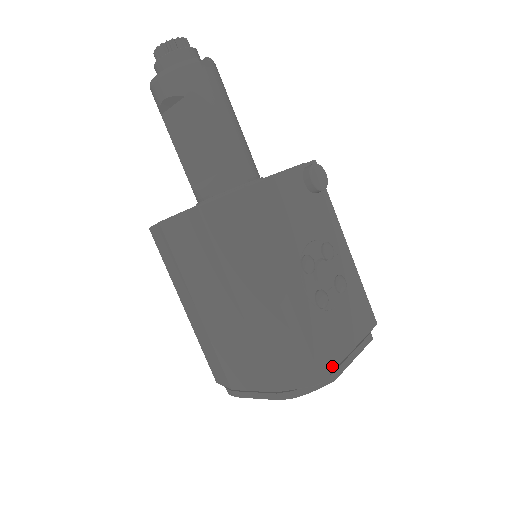
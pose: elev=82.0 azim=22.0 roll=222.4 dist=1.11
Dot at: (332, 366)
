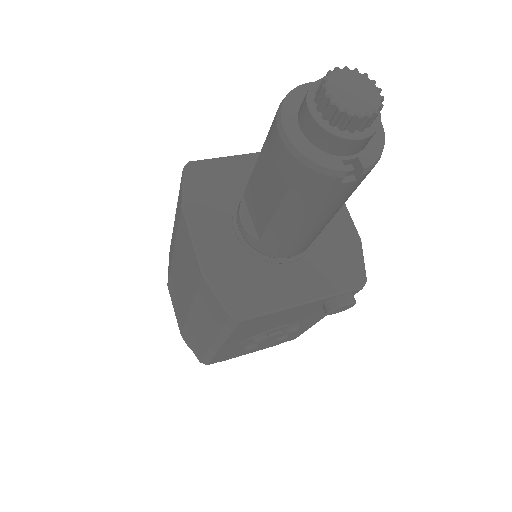
Dot at: occluded
